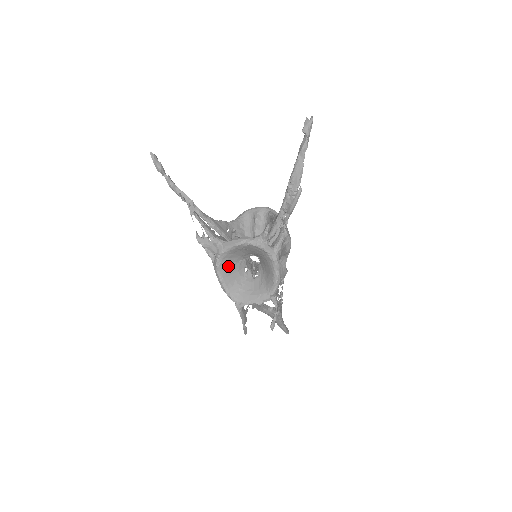
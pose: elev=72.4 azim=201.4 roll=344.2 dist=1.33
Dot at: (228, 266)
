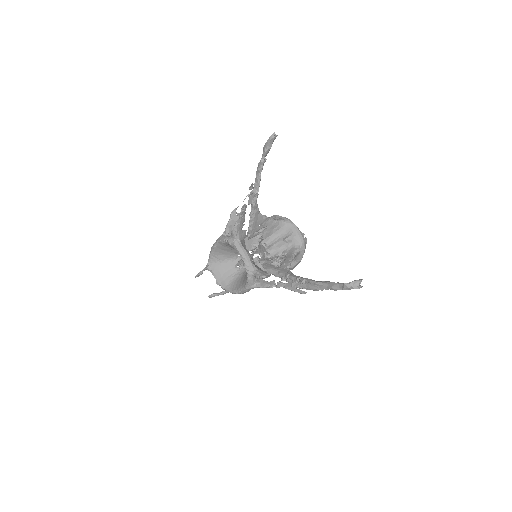
Dot at: (228, 247)
